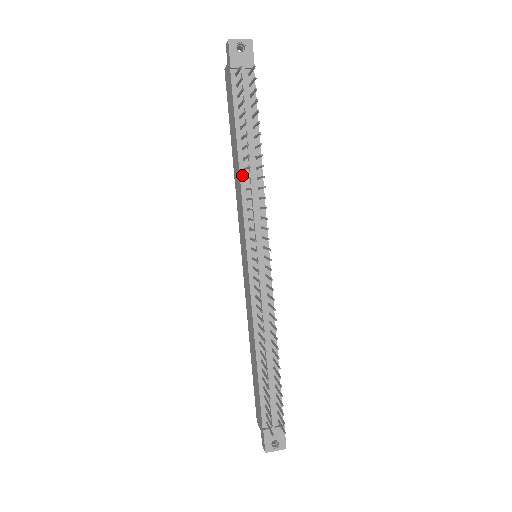
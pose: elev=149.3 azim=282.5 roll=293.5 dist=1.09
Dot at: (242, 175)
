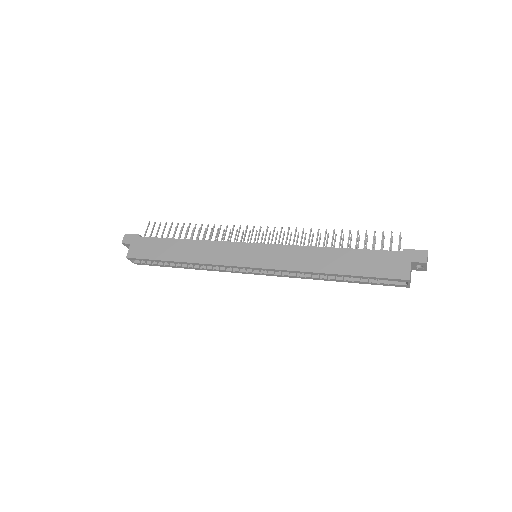
Dot at: (200, 241)
